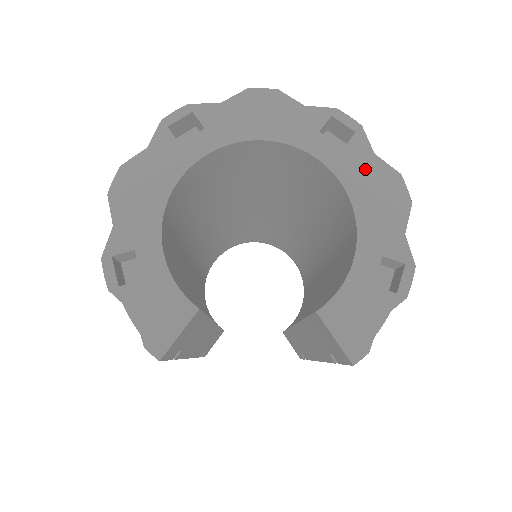
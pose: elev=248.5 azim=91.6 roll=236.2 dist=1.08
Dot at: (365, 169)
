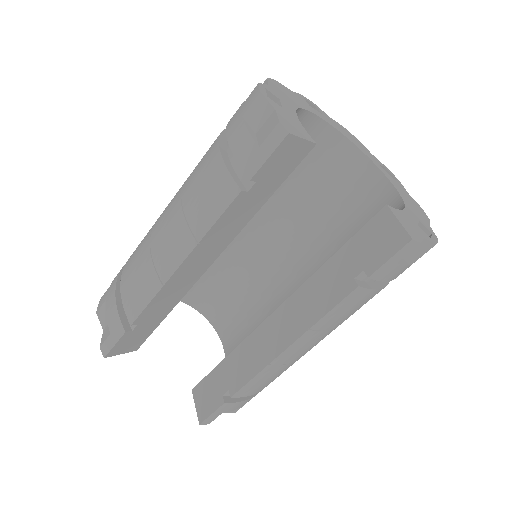
Dot at: (404, 192)
